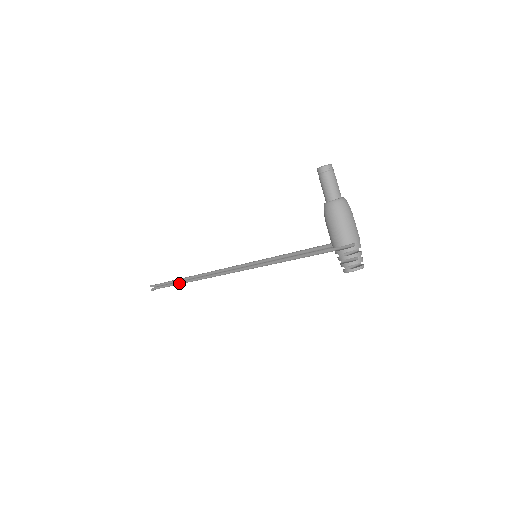
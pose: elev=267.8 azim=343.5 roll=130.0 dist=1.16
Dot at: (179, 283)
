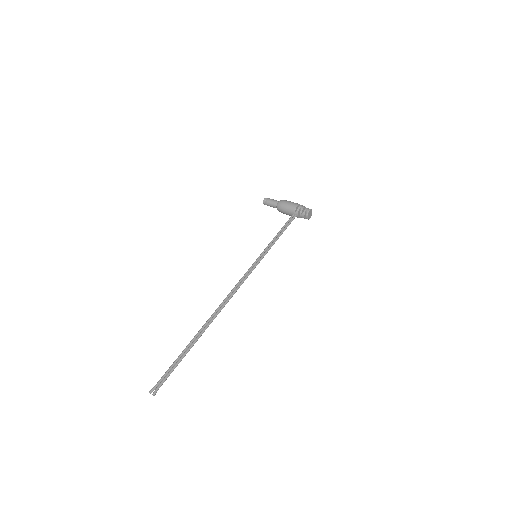
Dot at: (195, 340)
